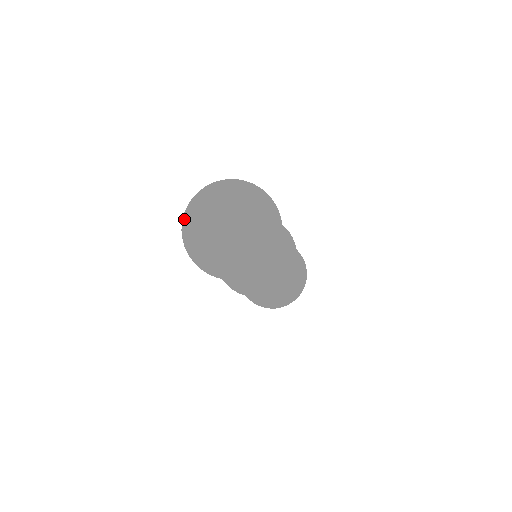
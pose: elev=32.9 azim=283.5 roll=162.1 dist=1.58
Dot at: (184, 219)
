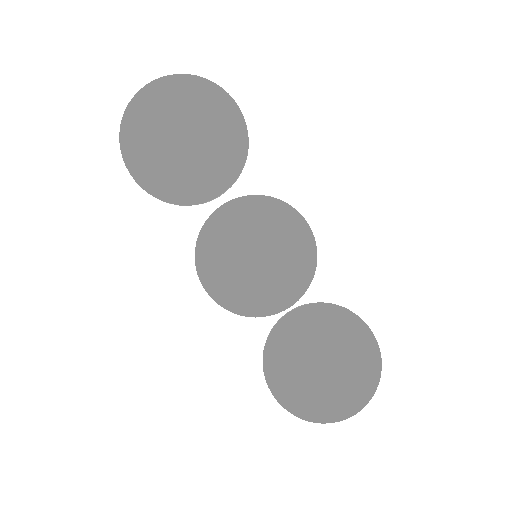
Dot at: occluded
